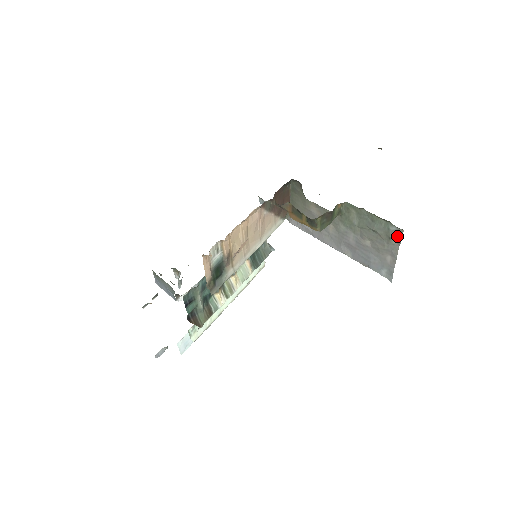
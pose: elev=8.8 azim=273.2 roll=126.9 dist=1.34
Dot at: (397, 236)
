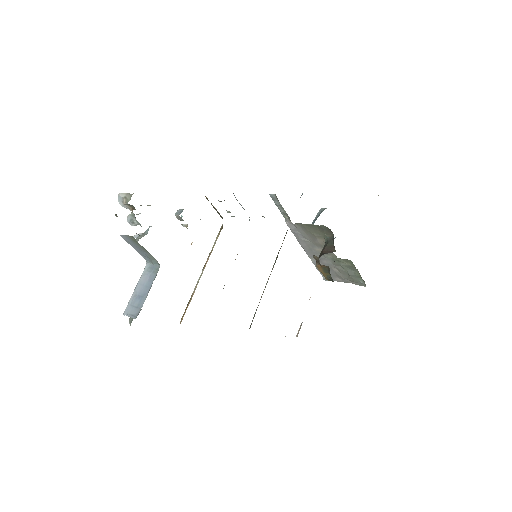
Dot at: (359, 284)
